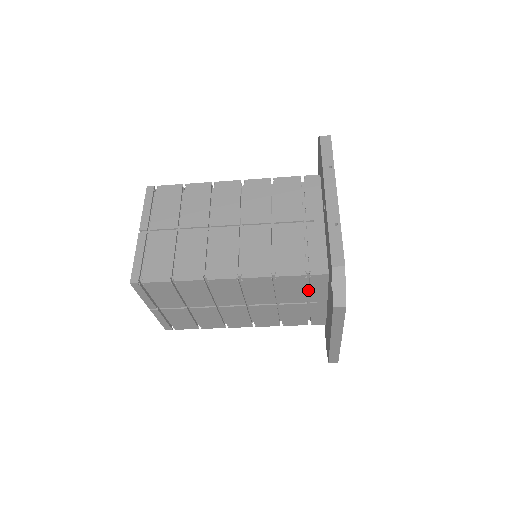
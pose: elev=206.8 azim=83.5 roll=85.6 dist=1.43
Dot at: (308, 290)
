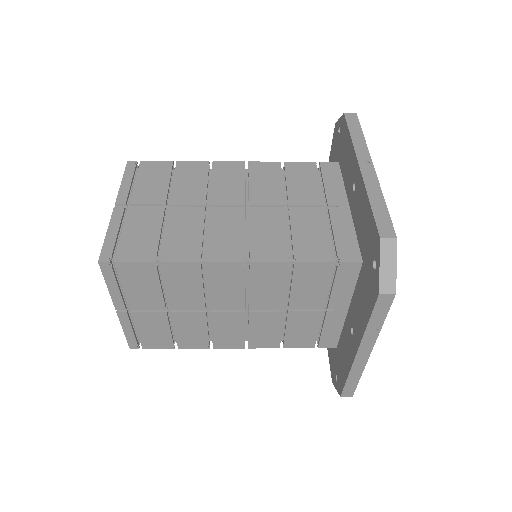
Dot at: occluded
